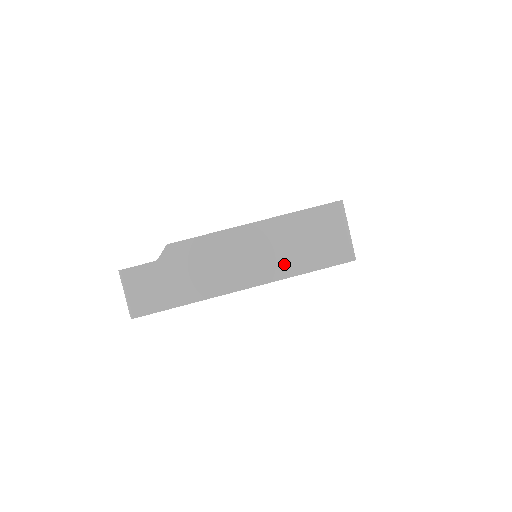
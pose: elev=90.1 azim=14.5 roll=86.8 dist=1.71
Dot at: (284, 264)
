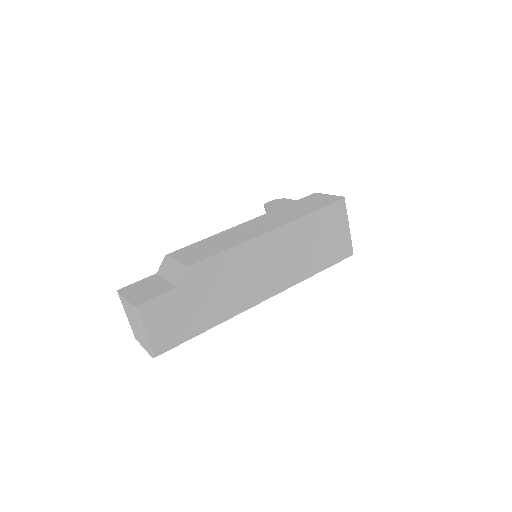
Dot at: (299, 268)
